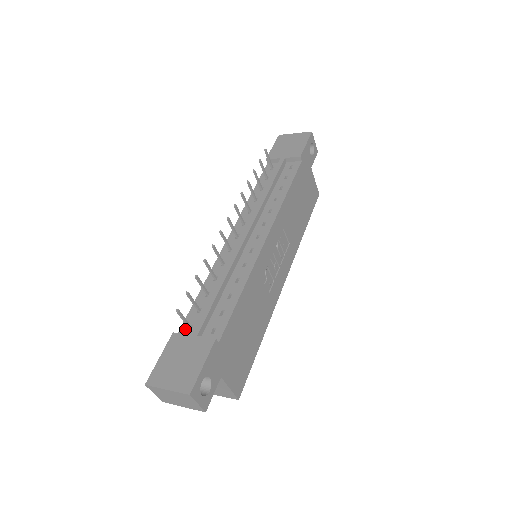
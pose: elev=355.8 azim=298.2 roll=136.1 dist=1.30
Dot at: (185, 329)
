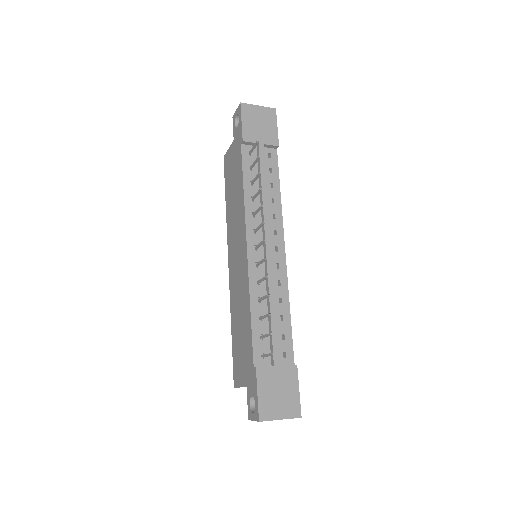
Dot at: (259, 359)
